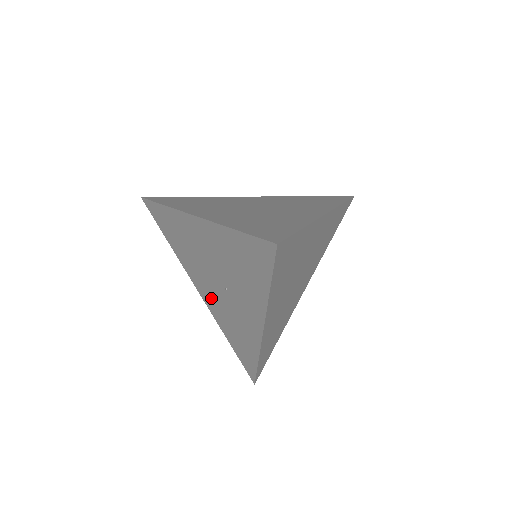
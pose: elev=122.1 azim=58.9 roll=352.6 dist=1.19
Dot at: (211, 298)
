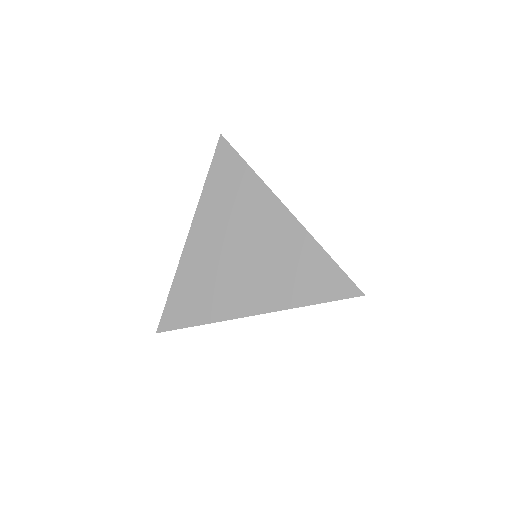
Dot at: occluded
